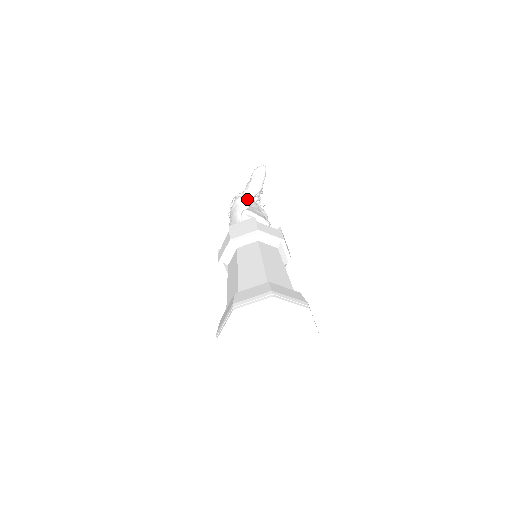
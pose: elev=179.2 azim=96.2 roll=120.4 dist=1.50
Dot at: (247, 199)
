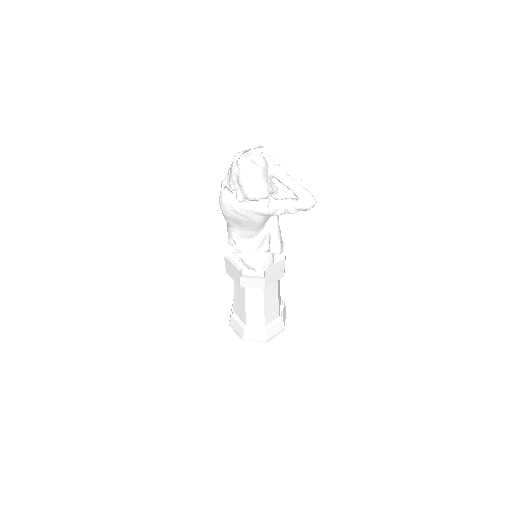
Dot at: (276, 214)
